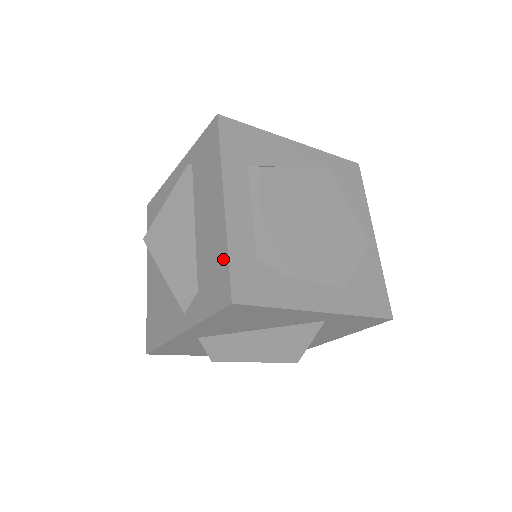
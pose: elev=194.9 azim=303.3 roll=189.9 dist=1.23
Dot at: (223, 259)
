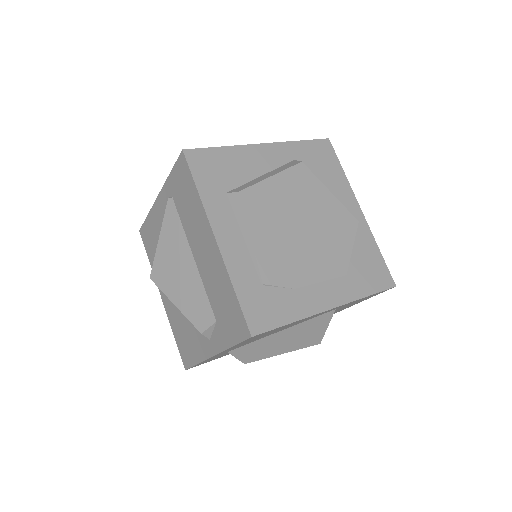
Dot at: (231, 295)
